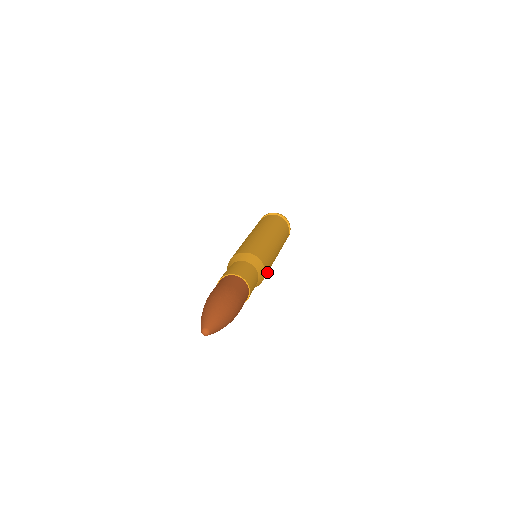
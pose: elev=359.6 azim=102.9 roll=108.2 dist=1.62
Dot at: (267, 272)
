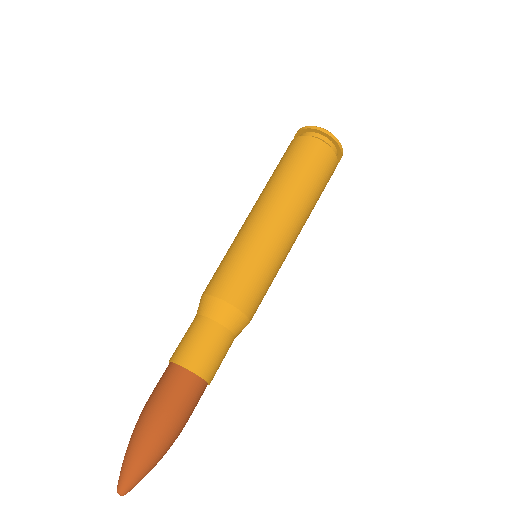
Dot at: (258, 295)
